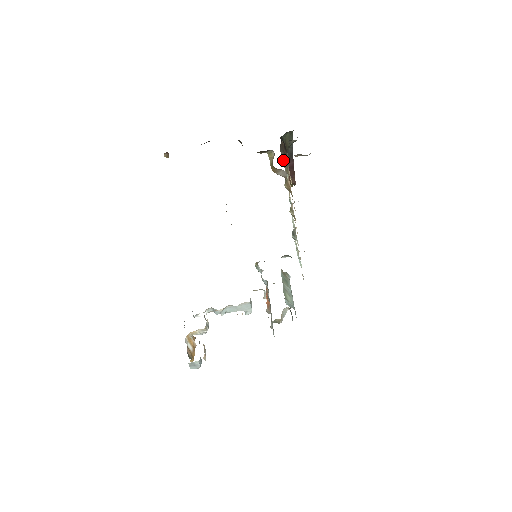
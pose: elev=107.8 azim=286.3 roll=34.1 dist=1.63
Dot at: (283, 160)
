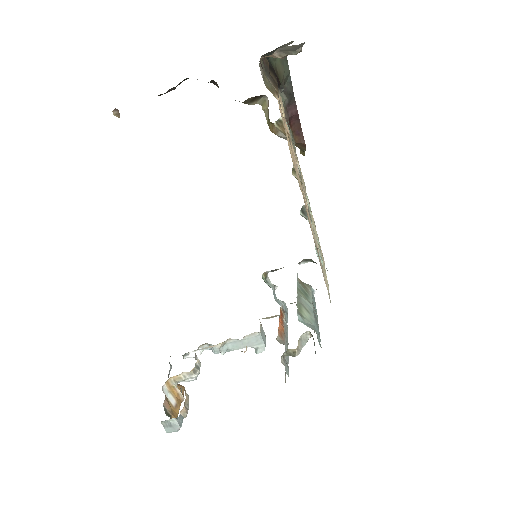
Dot at: occluded
